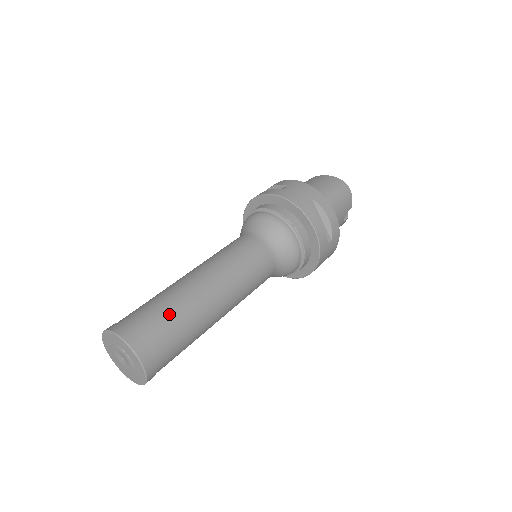
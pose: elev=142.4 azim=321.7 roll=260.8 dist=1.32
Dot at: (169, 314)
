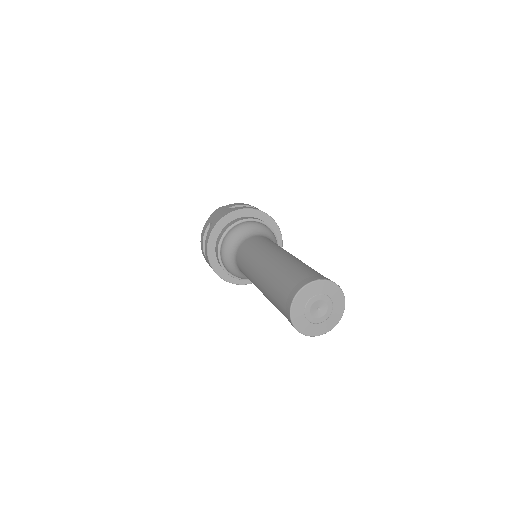
Dot at: (291, 268)
